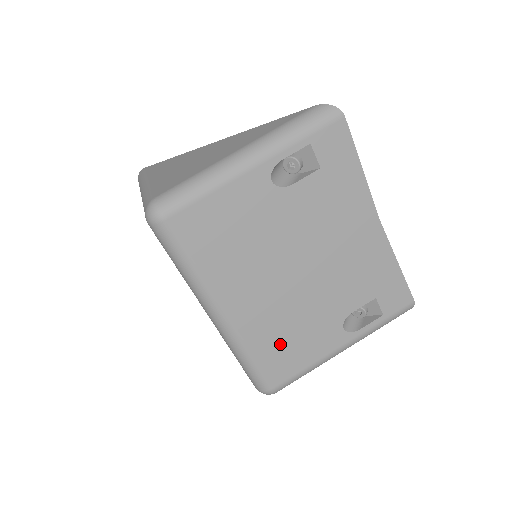
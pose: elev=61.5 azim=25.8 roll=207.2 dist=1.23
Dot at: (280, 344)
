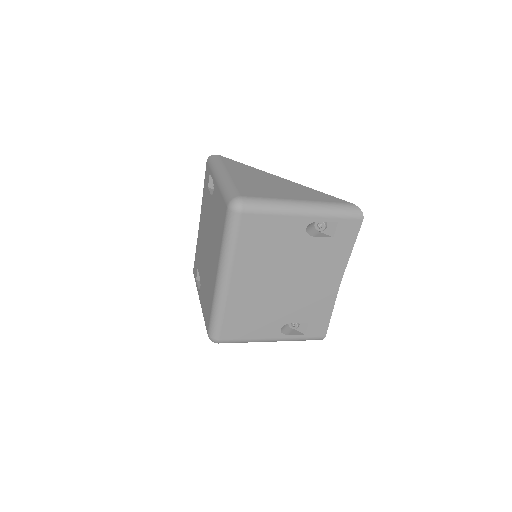
Dot at: (243, 317)
